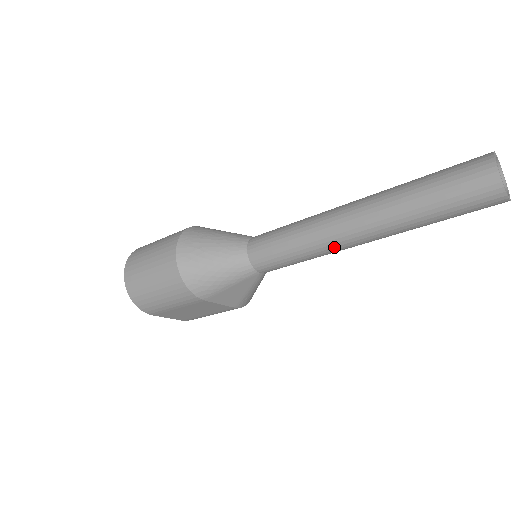
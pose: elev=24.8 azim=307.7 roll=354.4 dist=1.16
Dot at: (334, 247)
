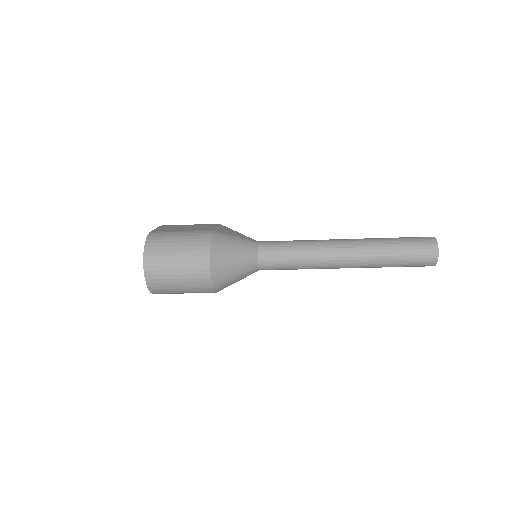
Dot at: occluded
